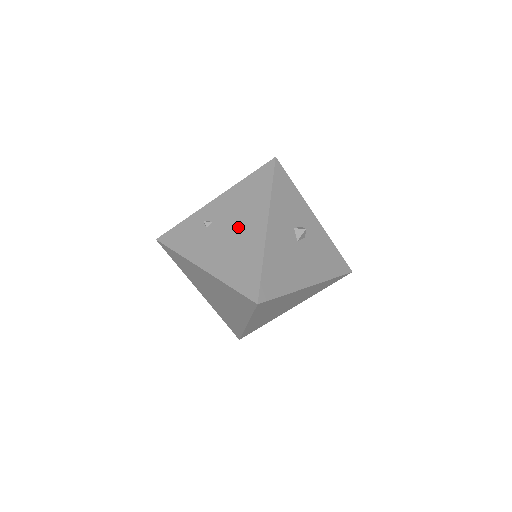
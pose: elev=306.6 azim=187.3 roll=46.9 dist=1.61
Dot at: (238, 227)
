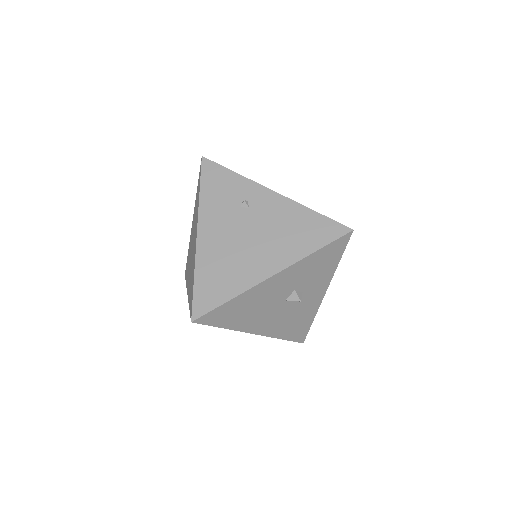
Dot at: (257, 243)
